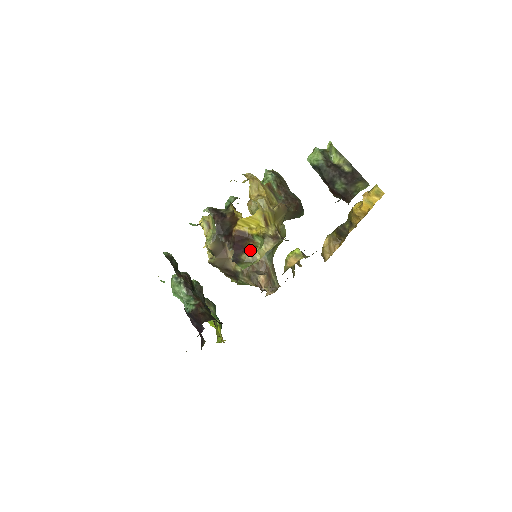
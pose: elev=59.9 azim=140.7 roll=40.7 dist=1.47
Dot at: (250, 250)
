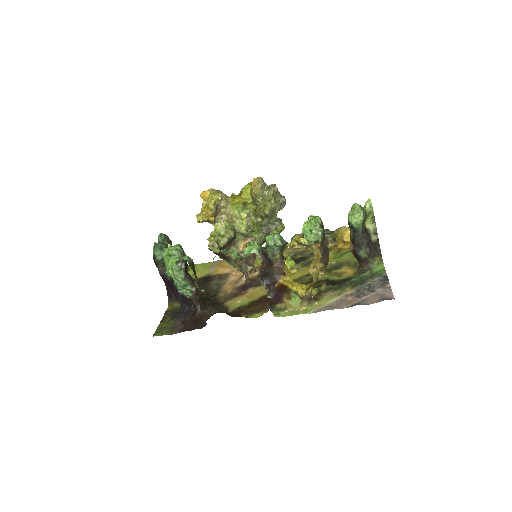
Dot at: (286, 303)
